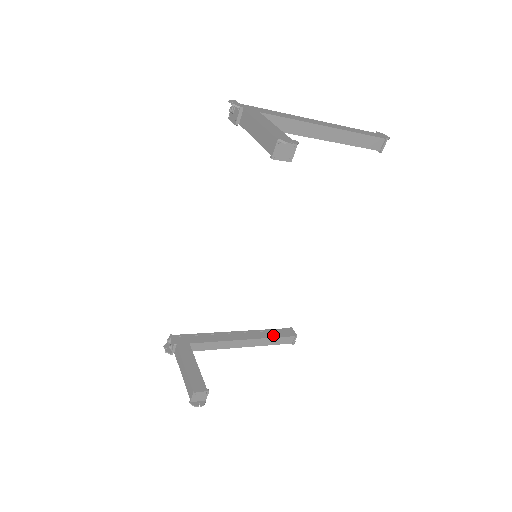
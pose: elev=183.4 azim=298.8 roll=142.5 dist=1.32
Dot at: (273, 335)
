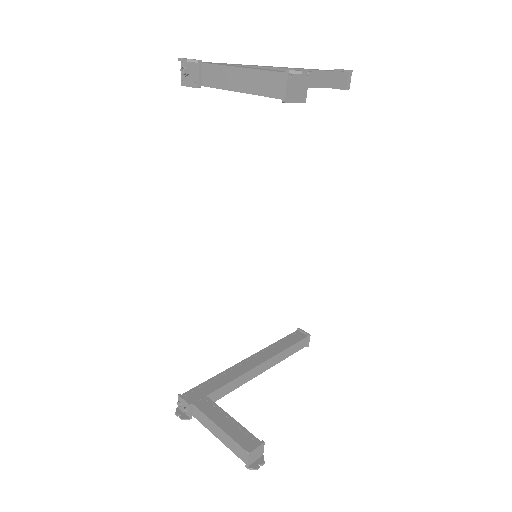
Dot at: (287, 345)
